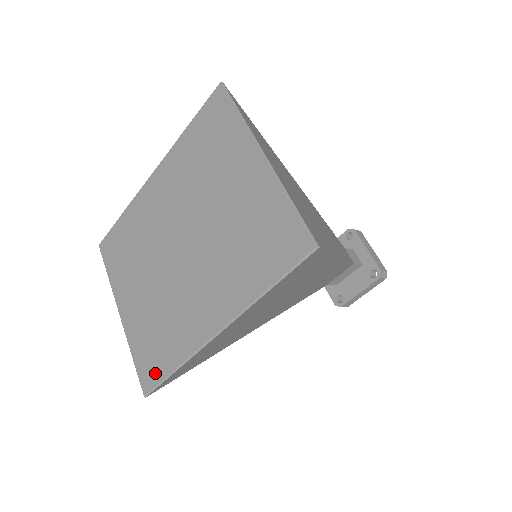
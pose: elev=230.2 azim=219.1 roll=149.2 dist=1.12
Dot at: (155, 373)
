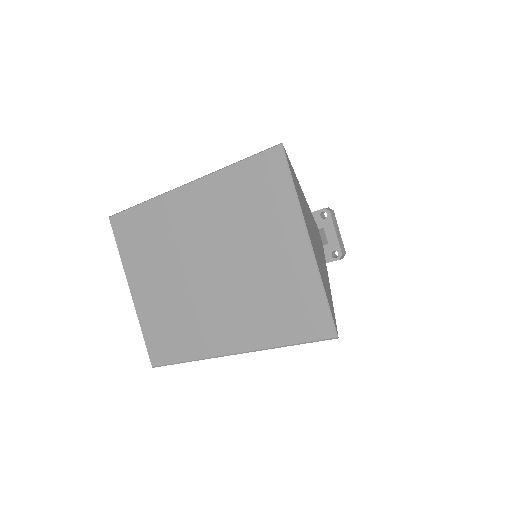
Dot at: (166, 356)
